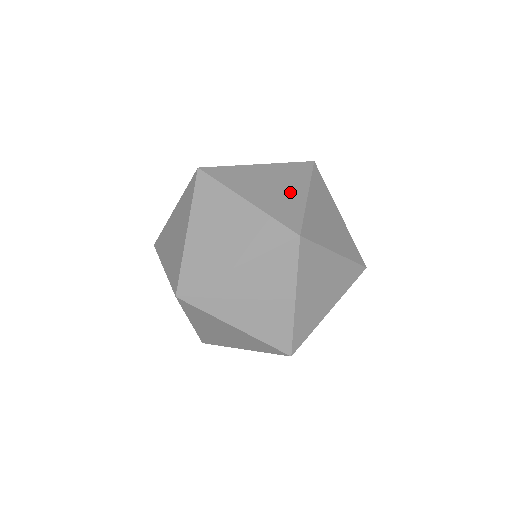
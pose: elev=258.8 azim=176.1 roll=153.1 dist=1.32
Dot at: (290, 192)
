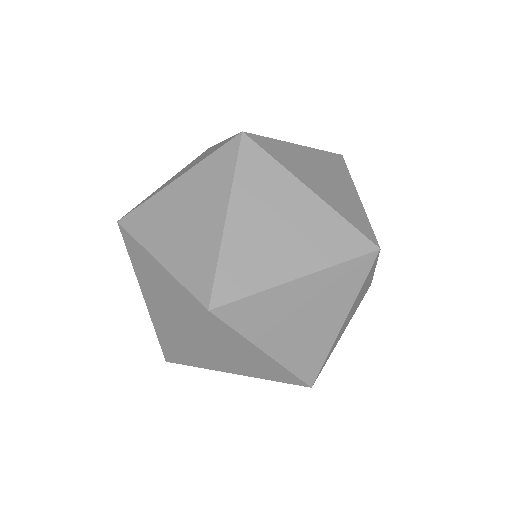
Dot at: (208, 152)
